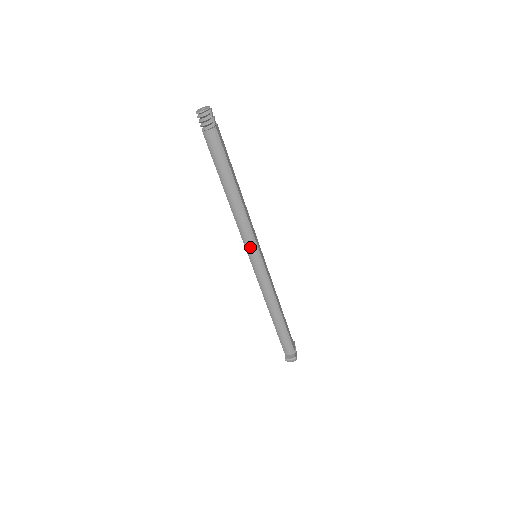
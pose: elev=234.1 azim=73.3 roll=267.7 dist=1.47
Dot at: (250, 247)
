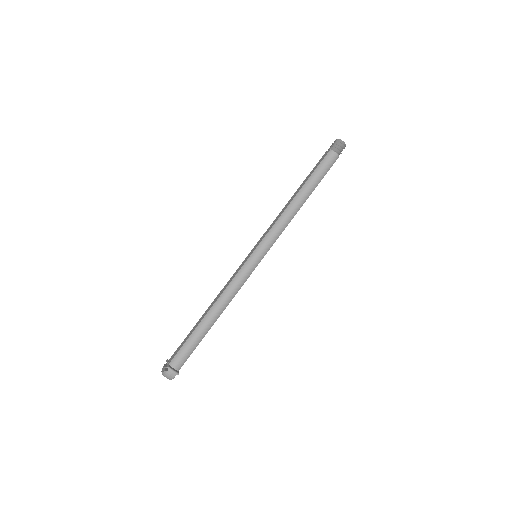
Dot at: (267, 243)
